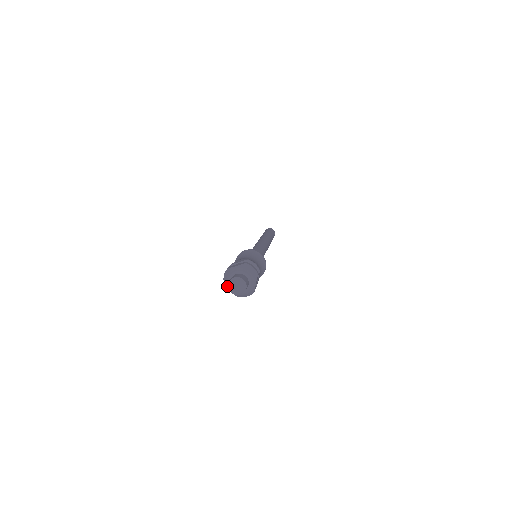
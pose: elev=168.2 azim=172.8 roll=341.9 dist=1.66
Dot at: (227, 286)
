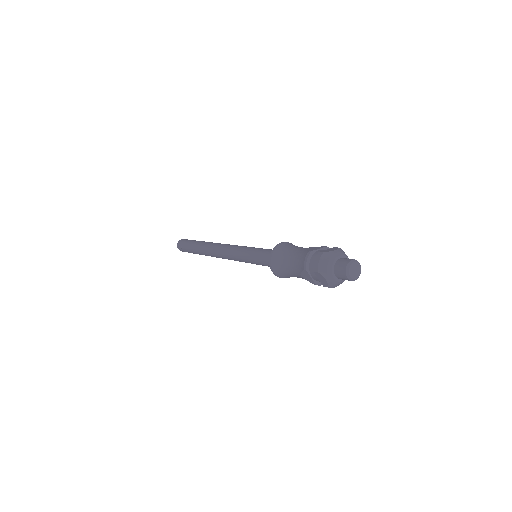
Dot at: (327, 273)
